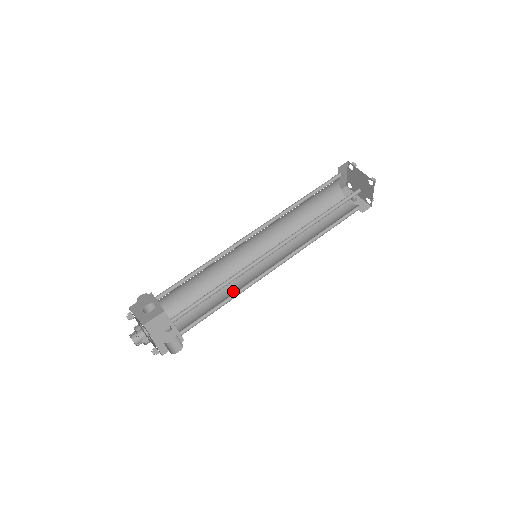
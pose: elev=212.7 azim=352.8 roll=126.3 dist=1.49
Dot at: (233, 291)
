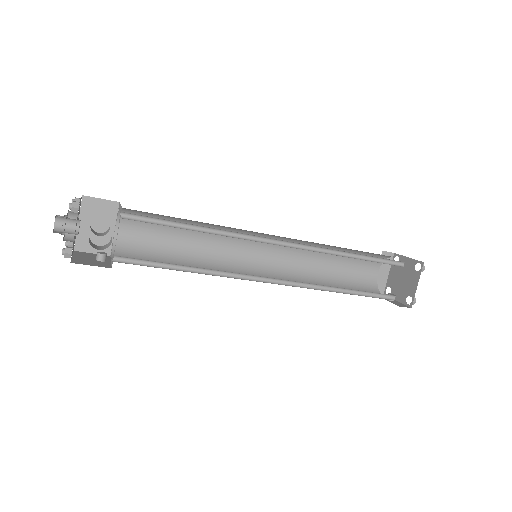
Dot at: (208, 270)
